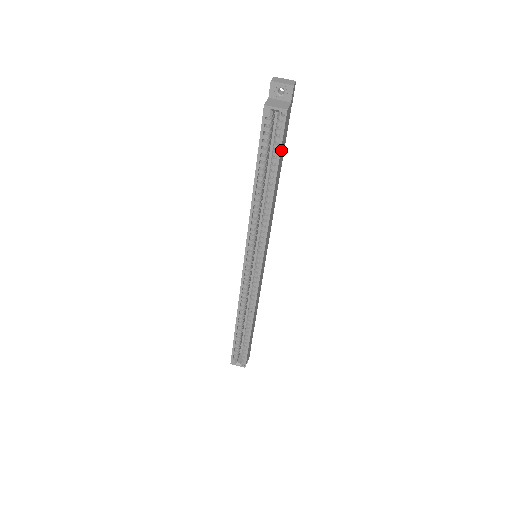
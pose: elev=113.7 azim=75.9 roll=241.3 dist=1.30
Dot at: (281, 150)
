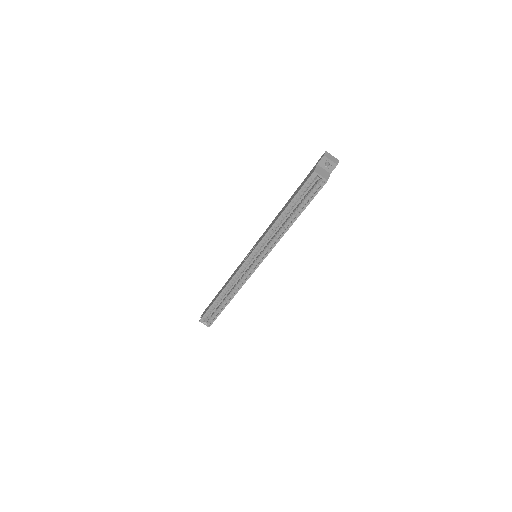
Dot at: (310, 201)
